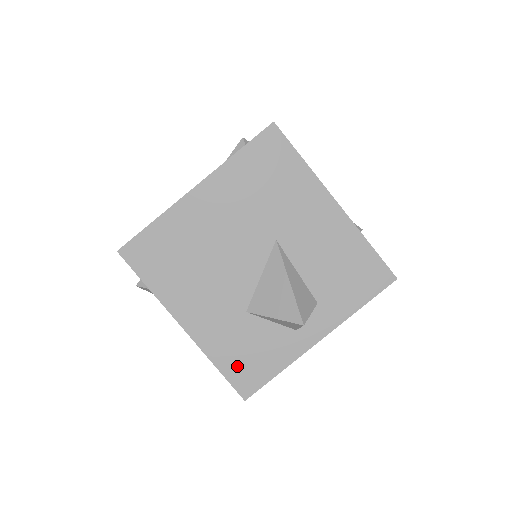
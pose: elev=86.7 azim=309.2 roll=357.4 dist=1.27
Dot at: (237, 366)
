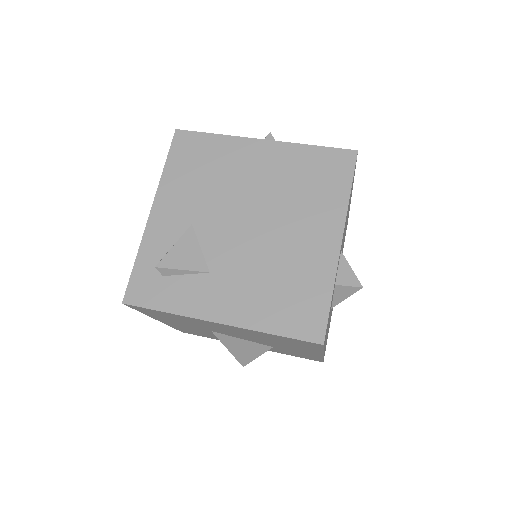
Dot at: occluded
